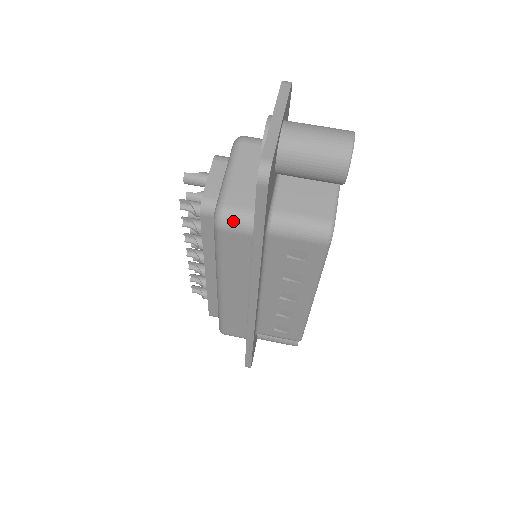
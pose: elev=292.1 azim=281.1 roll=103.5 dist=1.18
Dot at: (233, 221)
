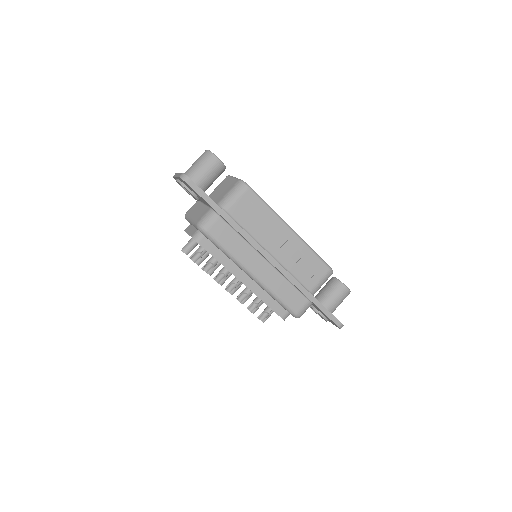
Dot at: (206, 221)
